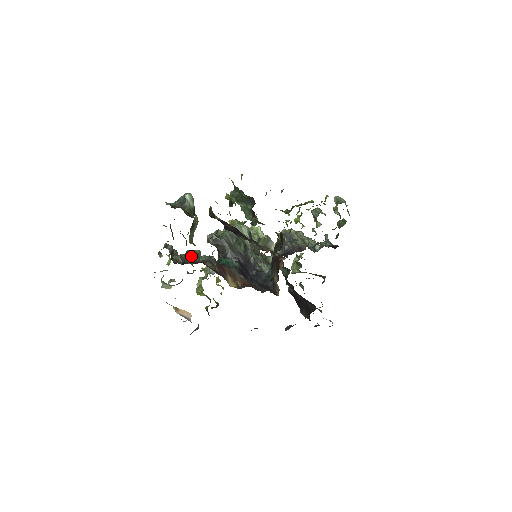
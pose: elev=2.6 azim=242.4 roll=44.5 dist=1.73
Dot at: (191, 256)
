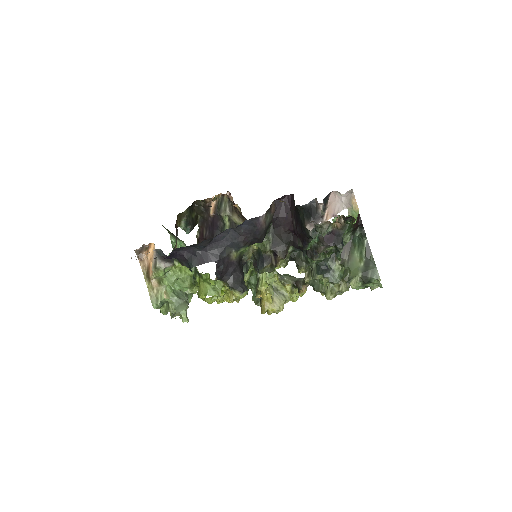
Dot at: occluded
